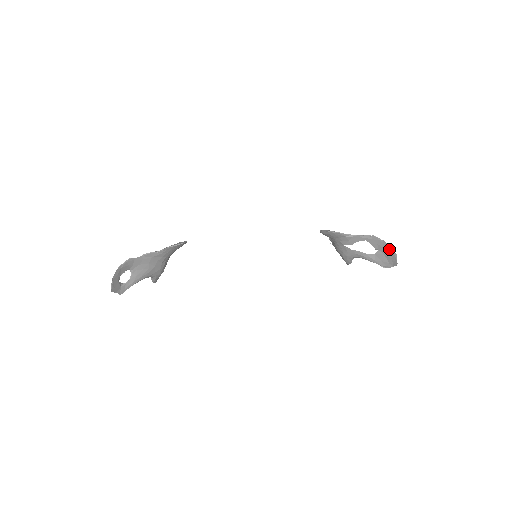
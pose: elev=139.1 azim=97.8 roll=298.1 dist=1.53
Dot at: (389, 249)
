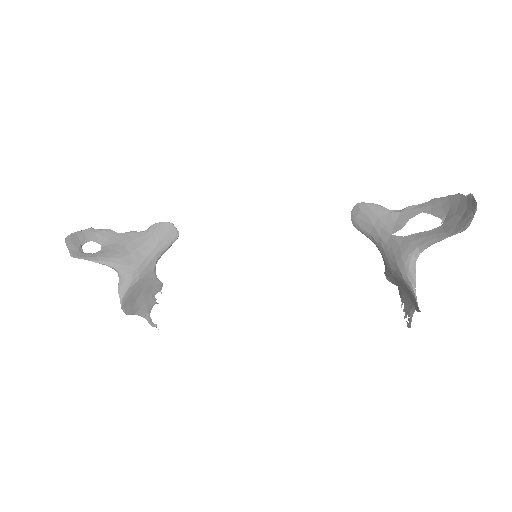
Dot at: (460, 199)
